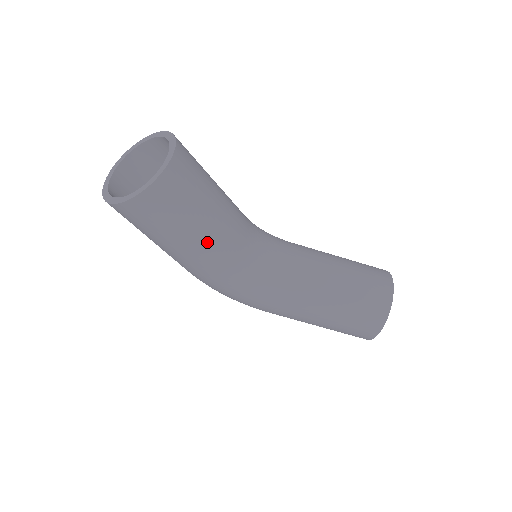
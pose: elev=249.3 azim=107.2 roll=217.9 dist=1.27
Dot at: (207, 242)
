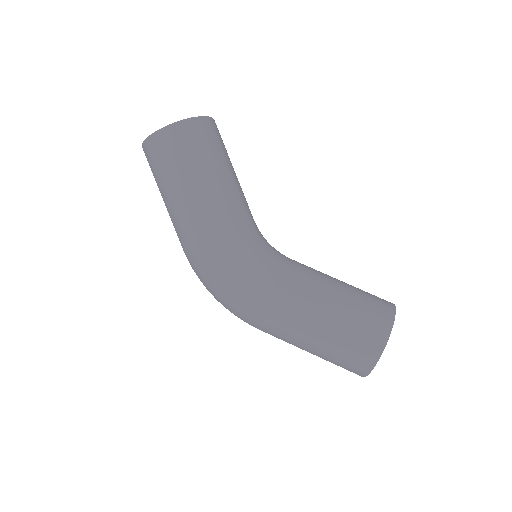
Dot at: (222, 192)
